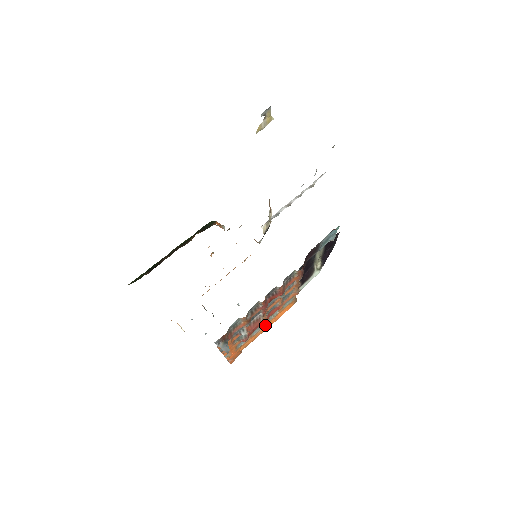
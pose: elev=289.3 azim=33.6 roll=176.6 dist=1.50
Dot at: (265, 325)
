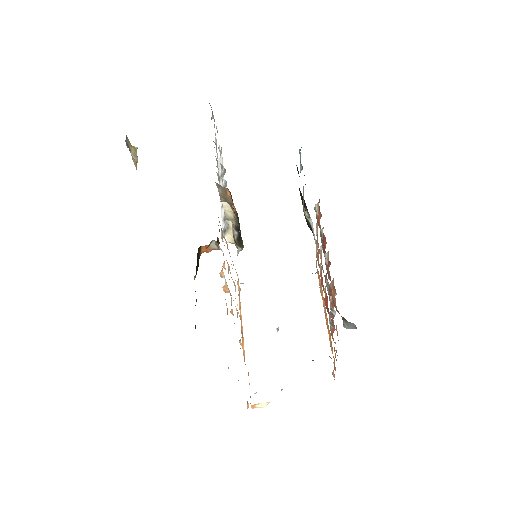
Dot at: (324, 310)
